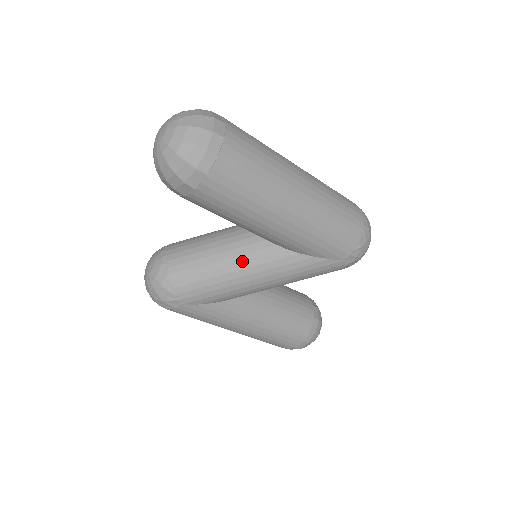
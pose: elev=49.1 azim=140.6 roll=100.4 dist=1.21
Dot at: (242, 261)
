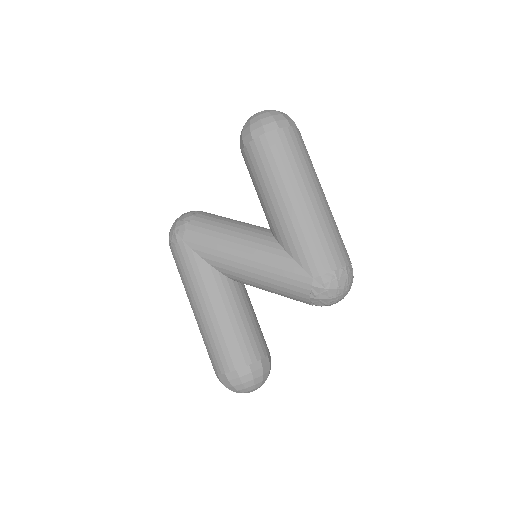
Dot at: (244, 233)
